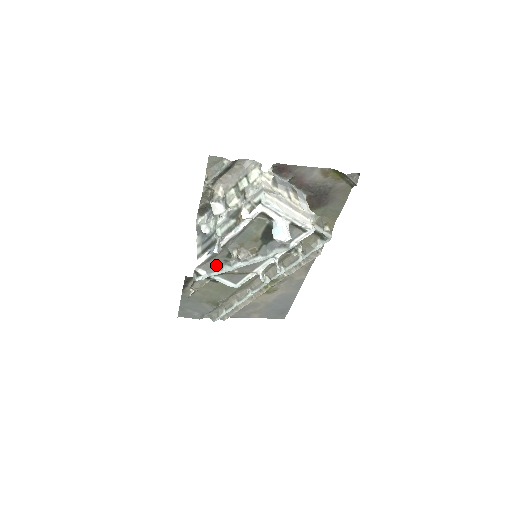
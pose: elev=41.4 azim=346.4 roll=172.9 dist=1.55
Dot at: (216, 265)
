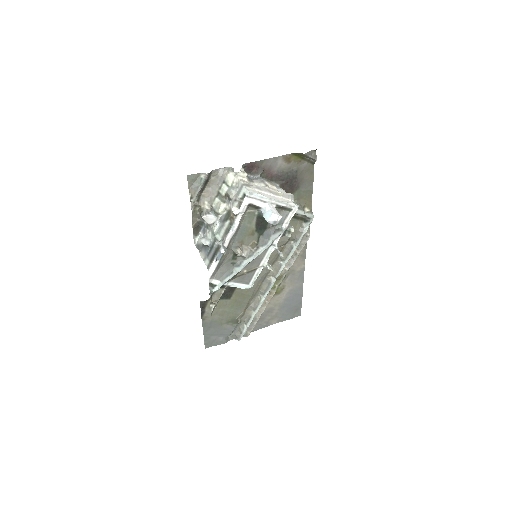
Dot at: (226, 270)
